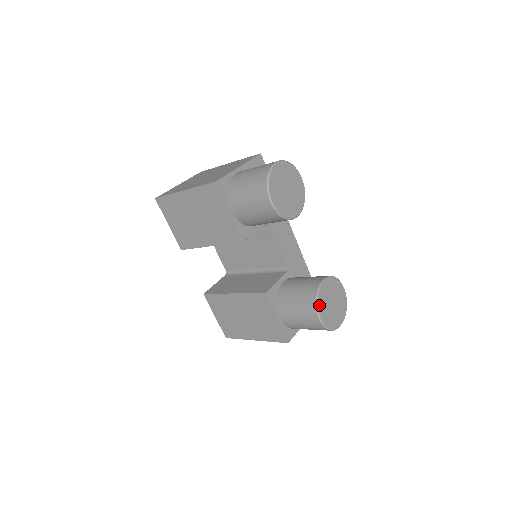
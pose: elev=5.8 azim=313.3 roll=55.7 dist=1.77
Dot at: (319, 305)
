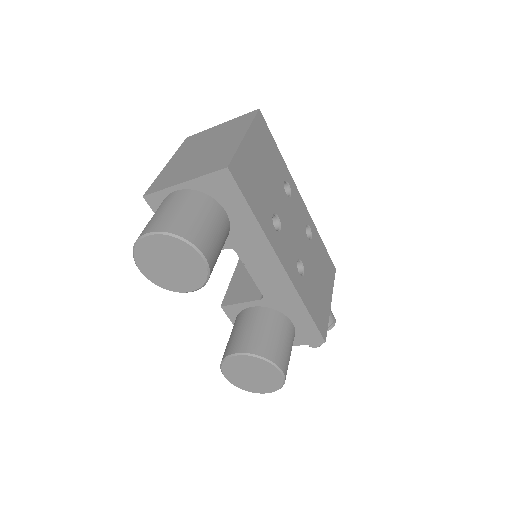
Dot at: (224, 368)
